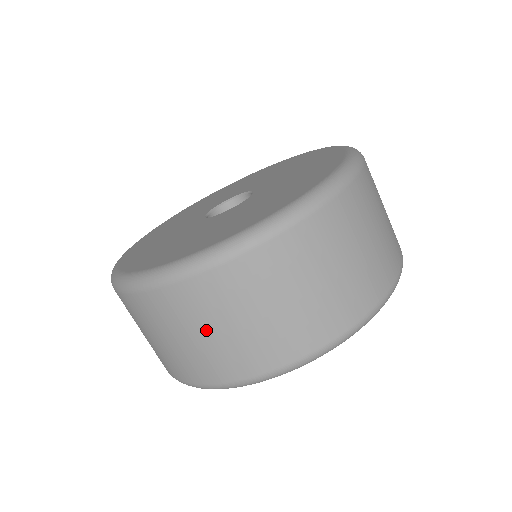
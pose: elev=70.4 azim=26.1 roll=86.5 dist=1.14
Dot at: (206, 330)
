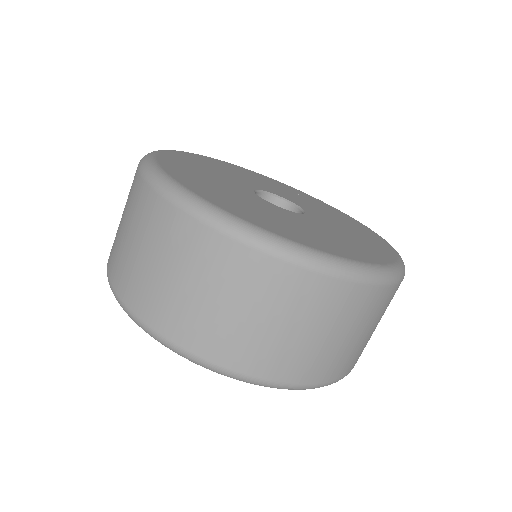
Dot at: (246, 309)
